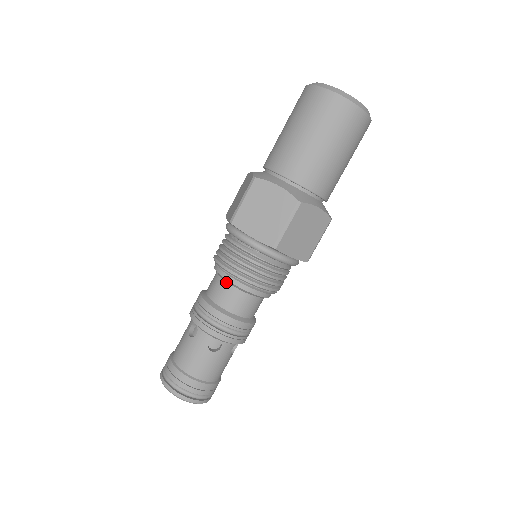
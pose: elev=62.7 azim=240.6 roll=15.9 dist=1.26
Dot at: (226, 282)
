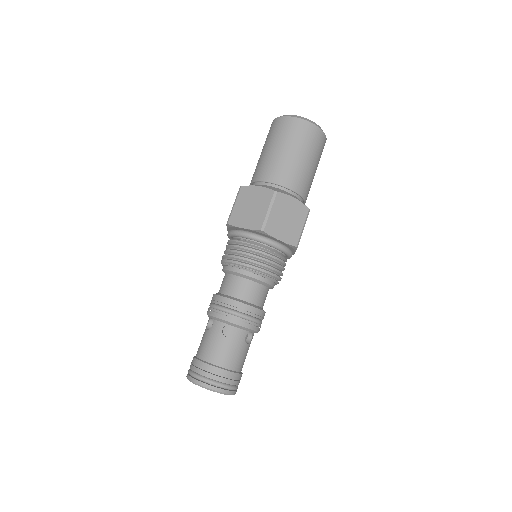
Dot at: (231, 275)
